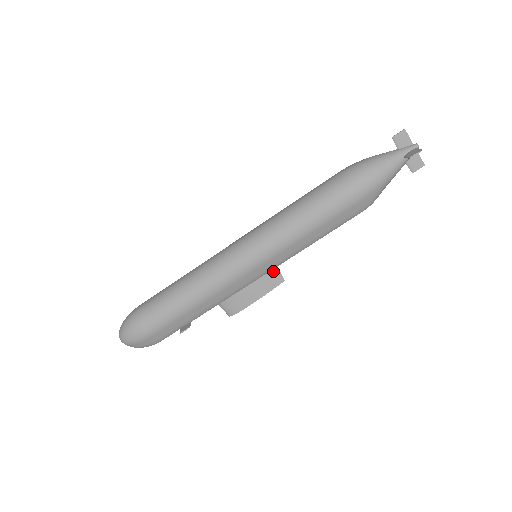
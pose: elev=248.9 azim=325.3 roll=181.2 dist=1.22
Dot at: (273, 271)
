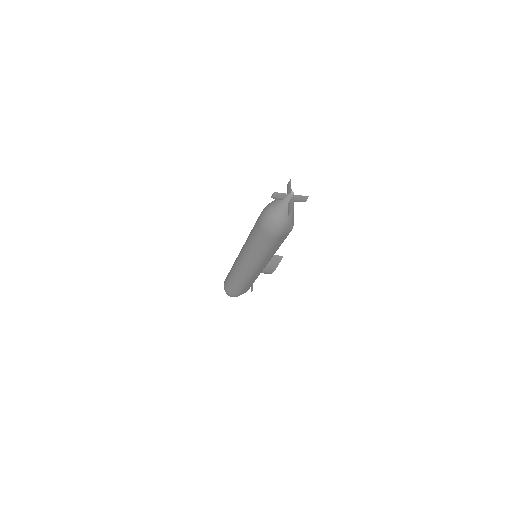
Dot at: (272, 257)
